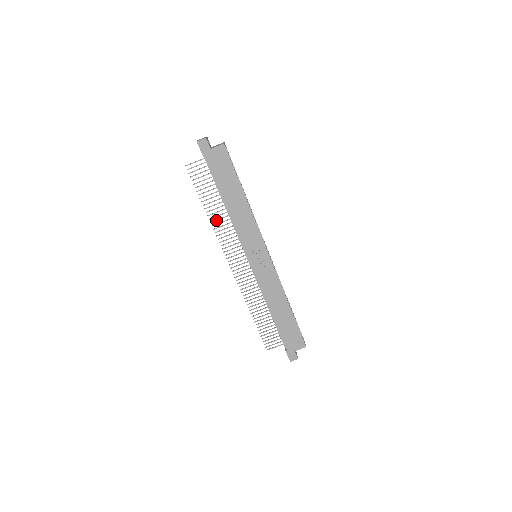
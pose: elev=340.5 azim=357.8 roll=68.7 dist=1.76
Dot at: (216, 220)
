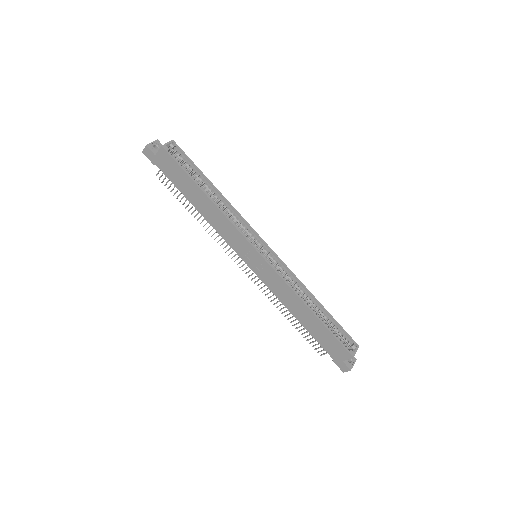
Dot at: (205, 224)
